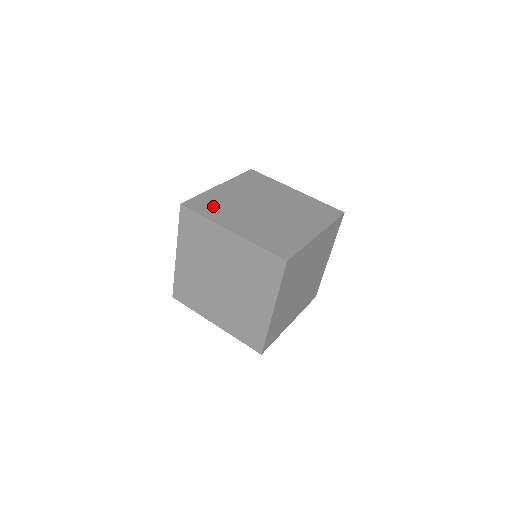
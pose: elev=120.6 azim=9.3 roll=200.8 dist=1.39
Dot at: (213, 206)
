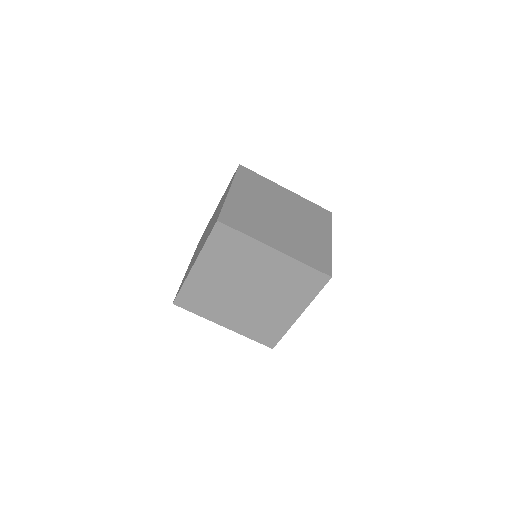
Dot at: occluded
